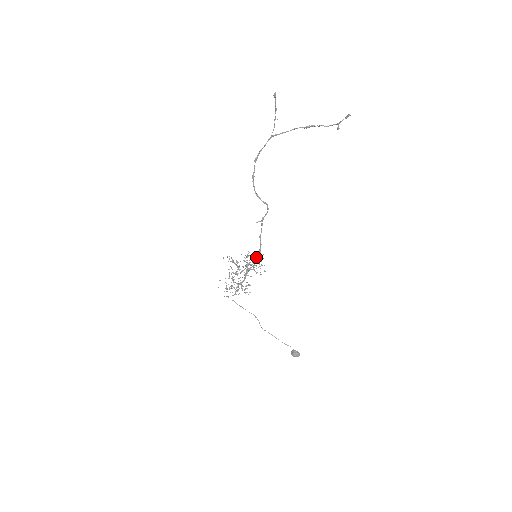
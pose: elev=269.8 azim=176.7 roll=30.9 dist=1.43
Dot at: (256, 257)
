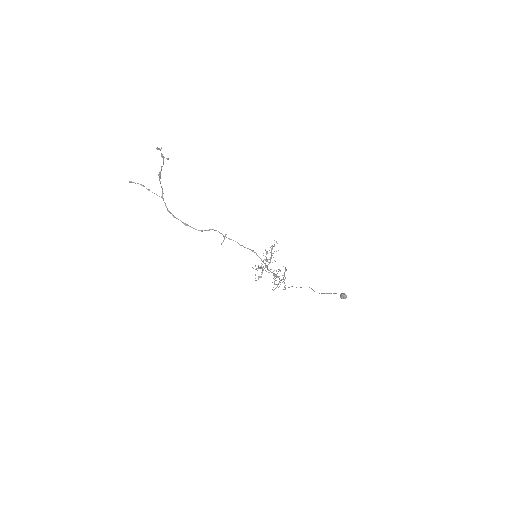
Dot at: (271, 249)
